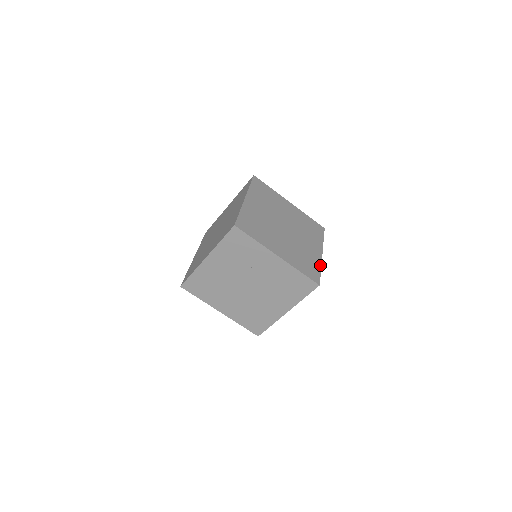
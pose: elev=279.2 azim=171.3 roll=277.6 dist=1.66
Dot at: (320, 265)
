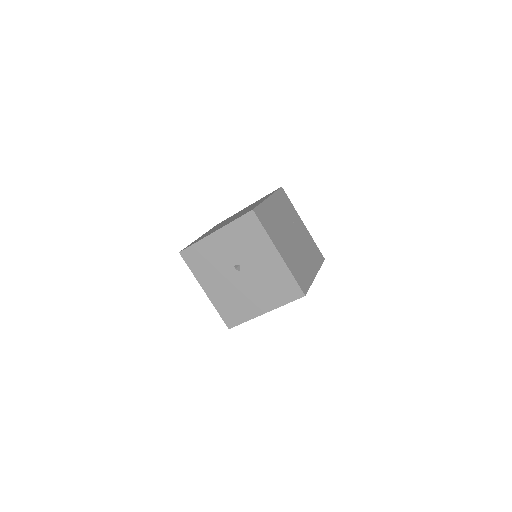
Dot at: occluded
